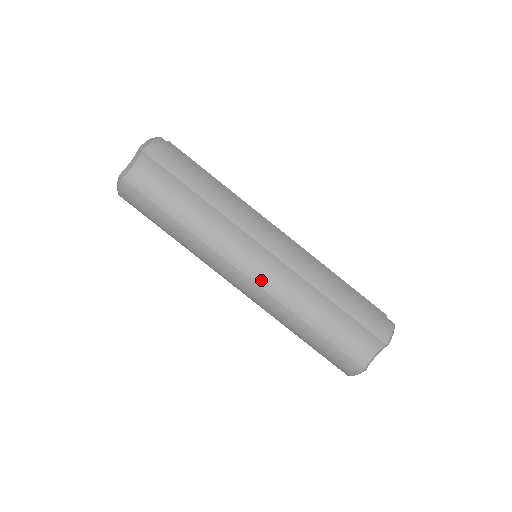
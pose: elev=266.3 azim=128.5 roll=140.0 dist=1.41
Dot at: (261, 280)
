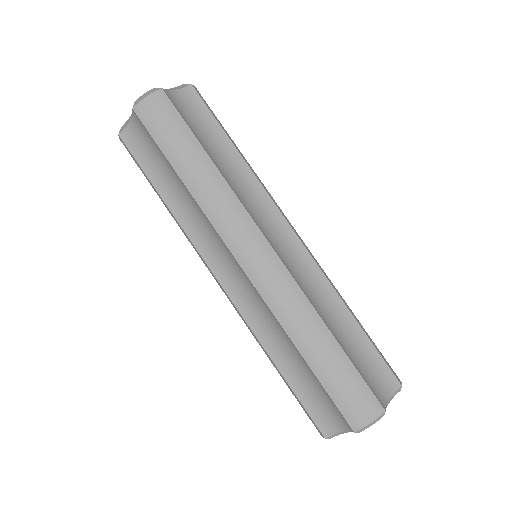
Dot at: (235, 295)
